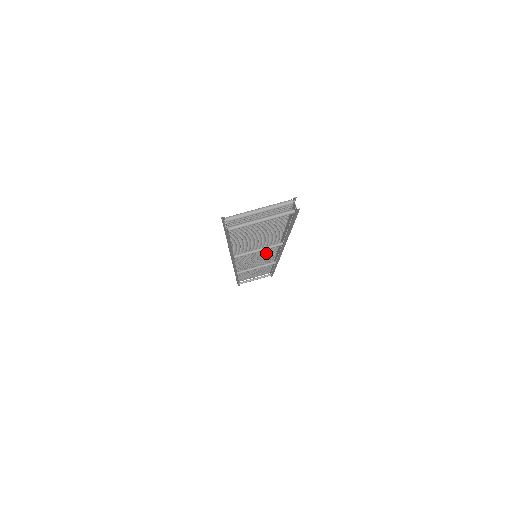
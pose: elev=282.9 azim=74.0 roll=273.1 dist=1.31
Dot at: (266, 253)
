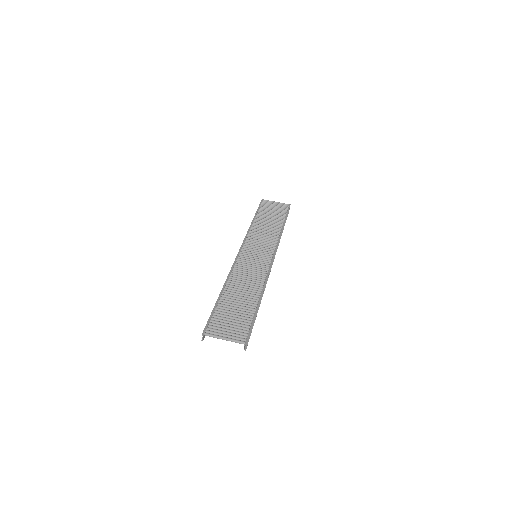
Dot at: (263, 260)
